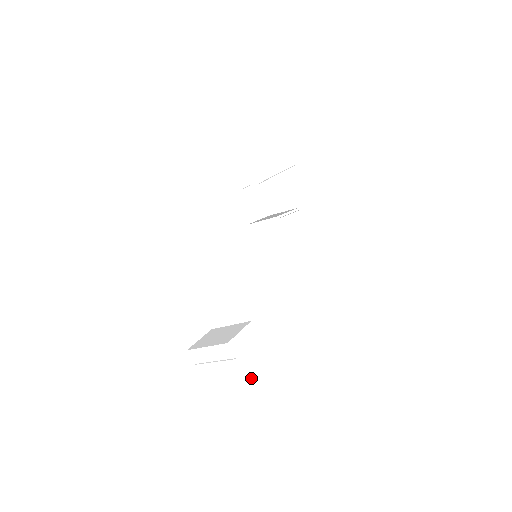
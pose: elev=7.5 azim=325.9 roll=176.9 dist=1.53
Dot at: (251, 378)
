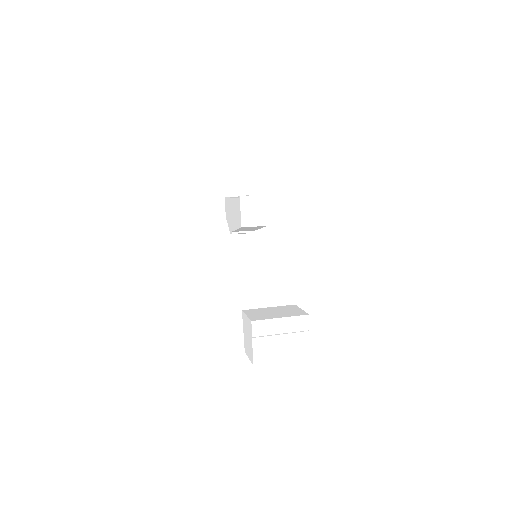
Dot at: (307, 352)
